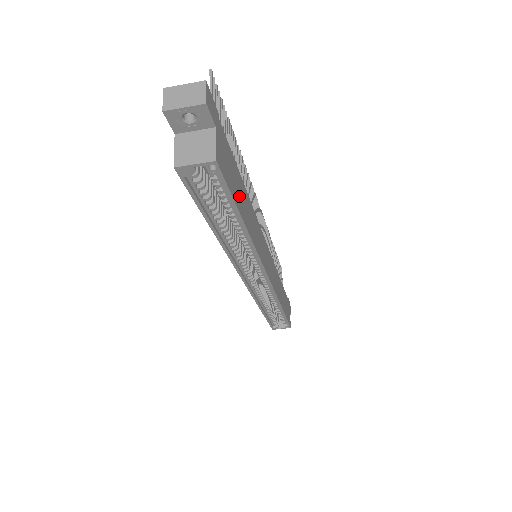
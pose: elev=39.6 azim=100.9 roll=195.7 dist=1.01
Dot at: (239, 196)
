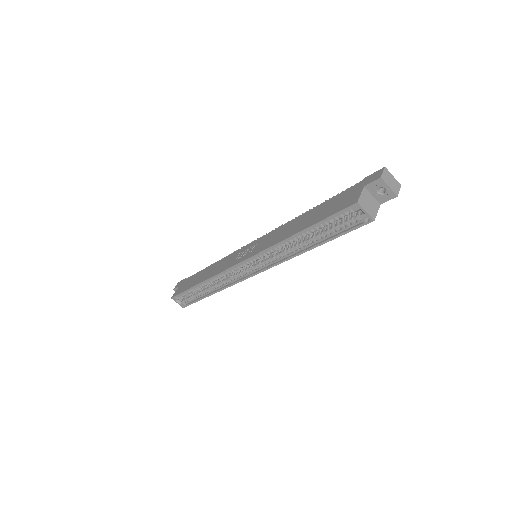
Dot at: occluded
